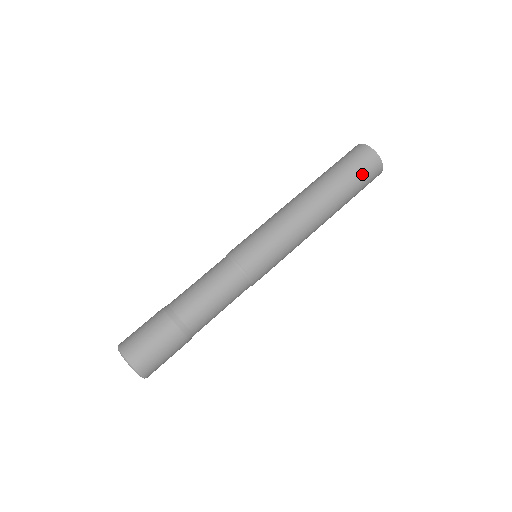
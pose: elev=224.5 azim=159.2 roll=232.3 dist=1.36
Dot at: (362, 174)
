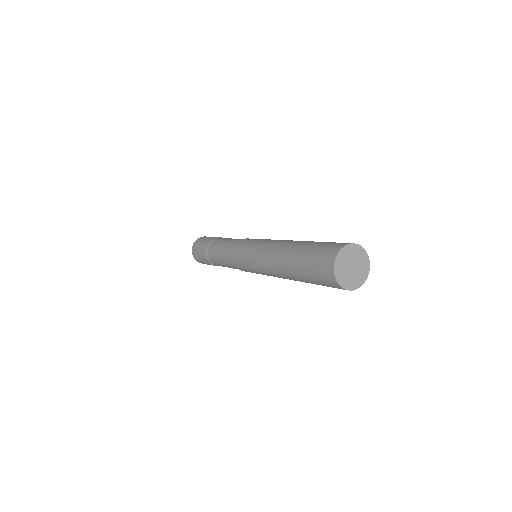
Dot at: (321, 283)
